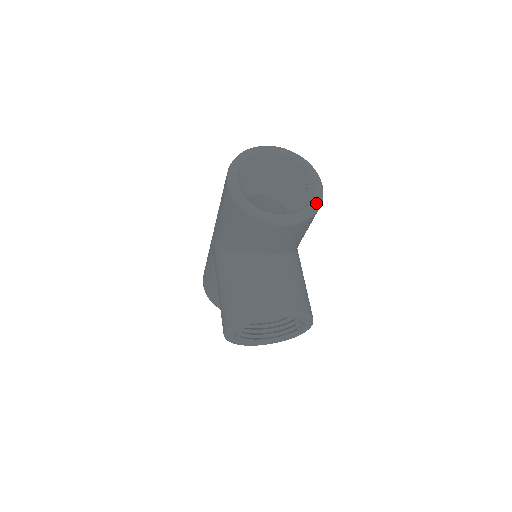
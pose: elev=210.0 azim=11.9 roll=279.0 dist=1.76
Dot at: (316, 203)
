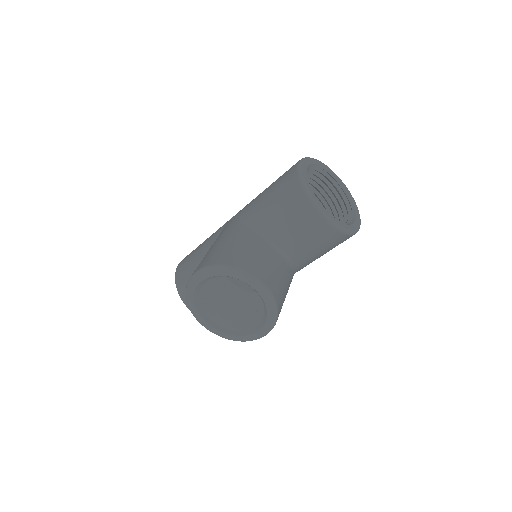
Dot at: (351, 229)
